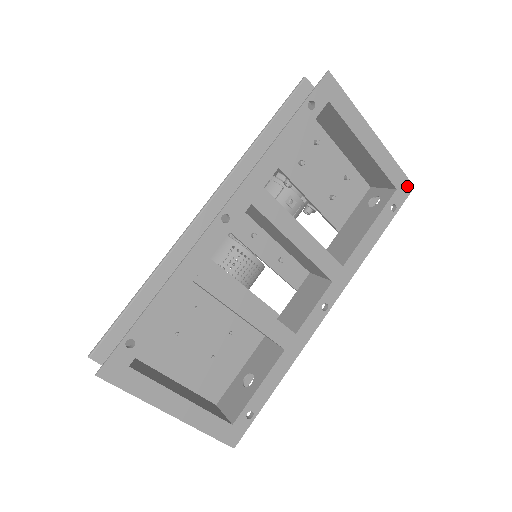
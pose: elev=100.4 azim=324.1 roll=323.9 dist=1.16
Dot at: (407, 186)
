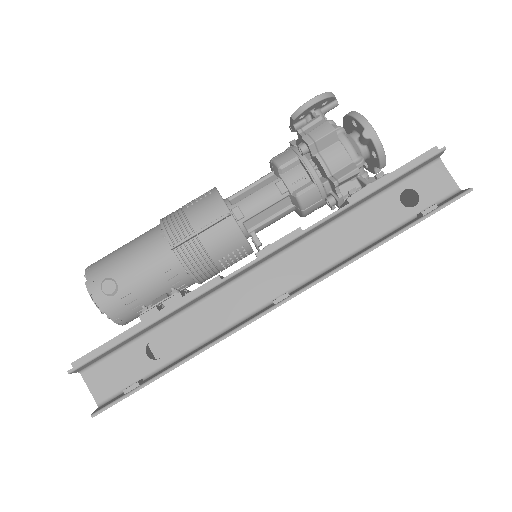
Dot at: occluded
